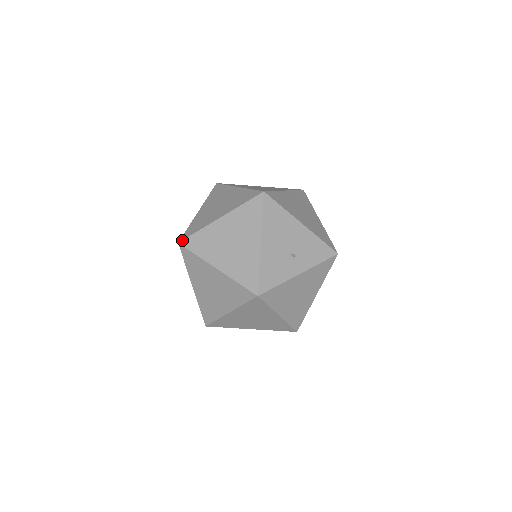
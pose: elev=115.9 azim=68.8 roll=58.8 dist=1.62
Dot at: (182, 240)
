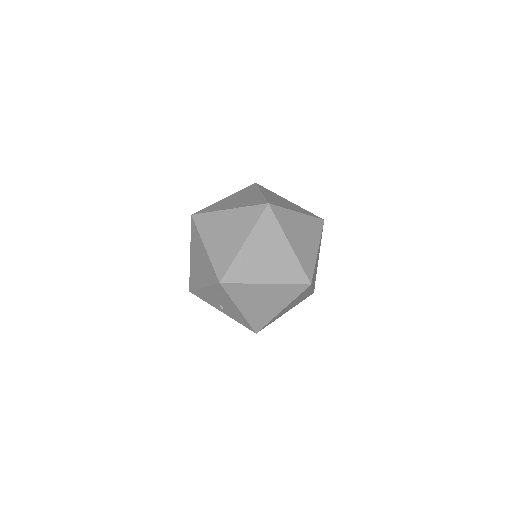
Dot at: (192, 218)
